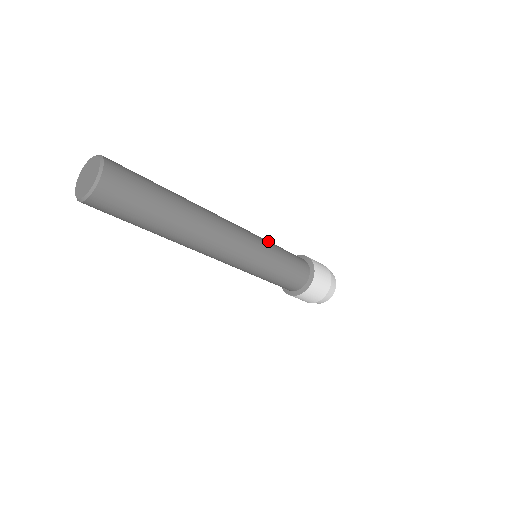
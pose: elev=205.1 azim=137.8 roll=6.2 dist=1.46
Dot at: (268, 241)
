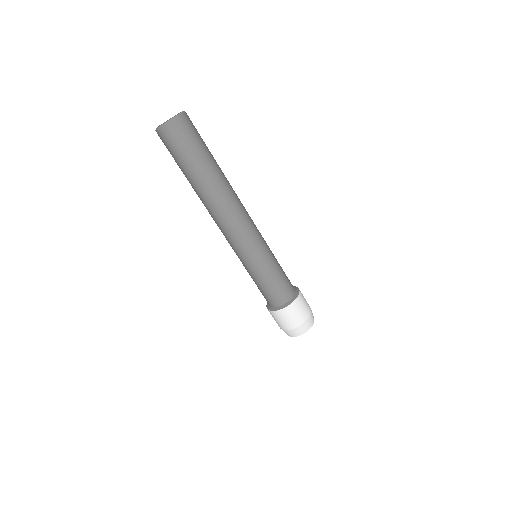
Dot at: occluded
